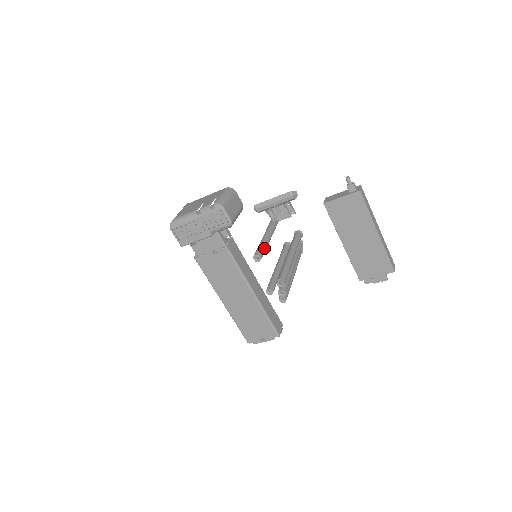
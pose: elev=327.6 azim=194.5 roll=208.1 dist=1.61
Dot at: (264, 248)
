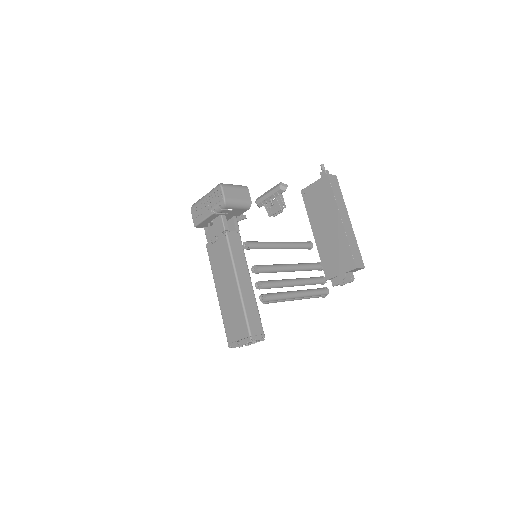
Dot at: (259, 243)
